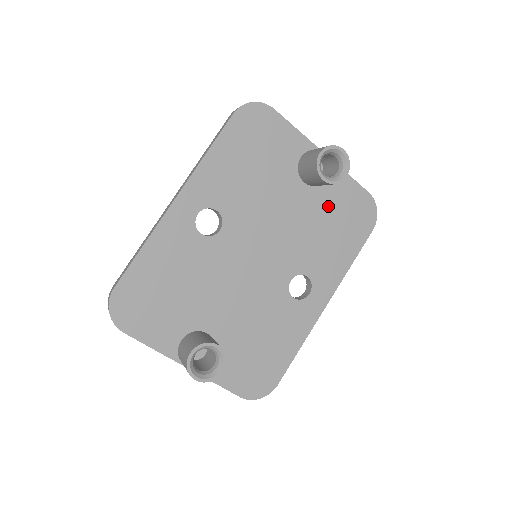
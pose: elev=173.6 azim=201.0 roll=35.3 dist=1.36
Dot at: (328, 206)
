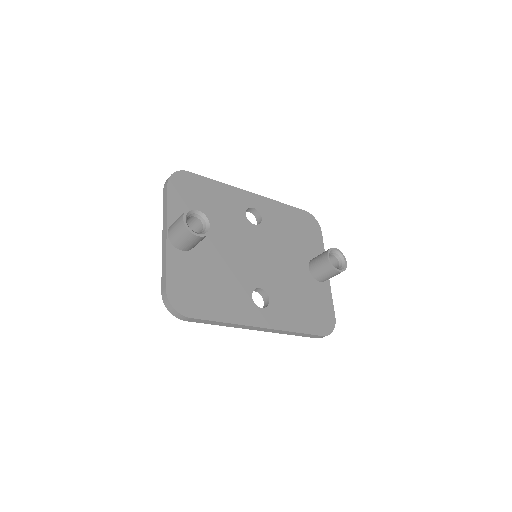
Dot at: (310, 292)
